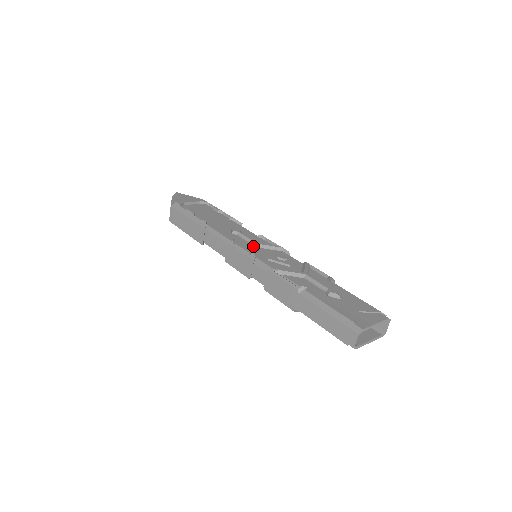
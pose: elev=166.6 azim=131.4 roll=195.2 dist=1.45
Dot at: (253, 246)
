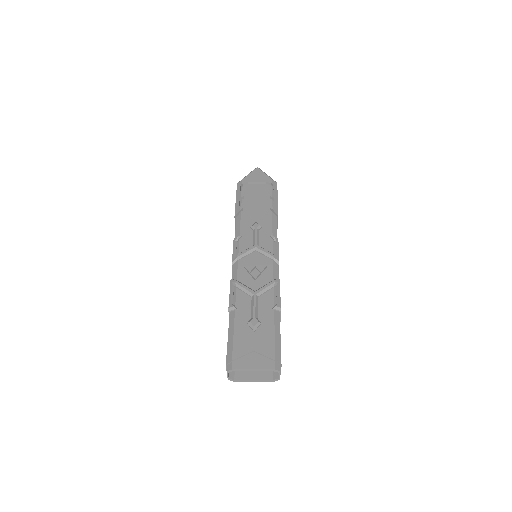
Dot at: (248, 248)
